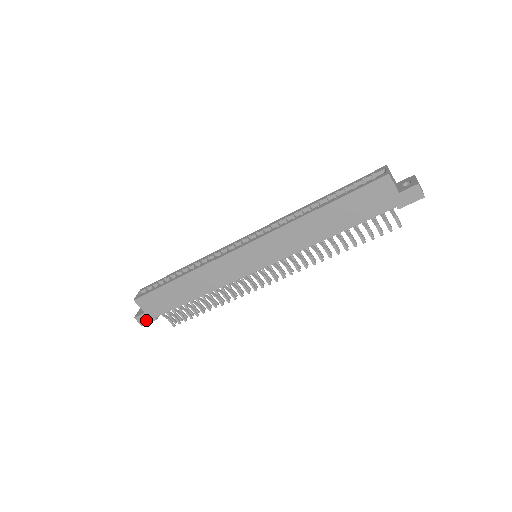
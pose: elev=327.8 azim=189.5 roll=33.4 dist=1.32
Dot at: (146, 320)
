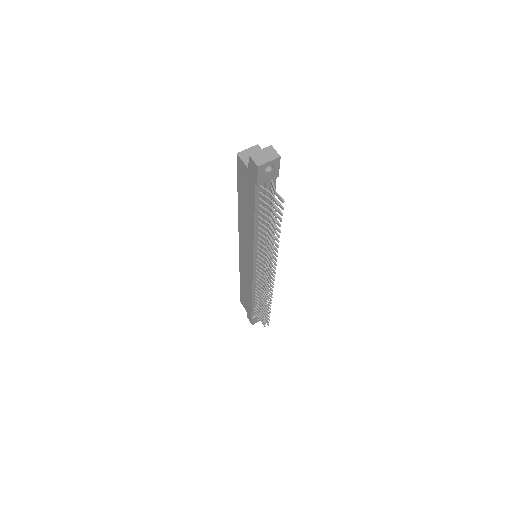
Dot at: (251, 319)
